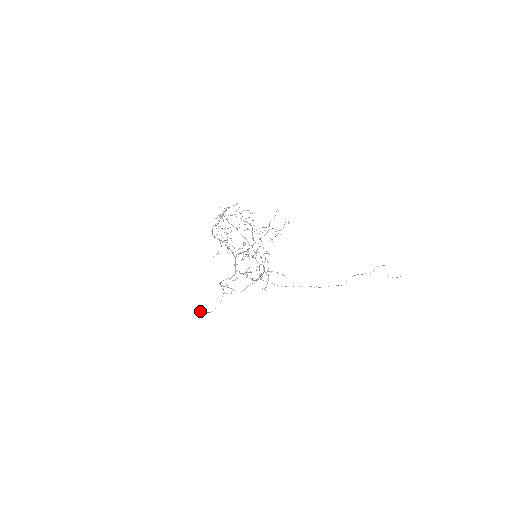
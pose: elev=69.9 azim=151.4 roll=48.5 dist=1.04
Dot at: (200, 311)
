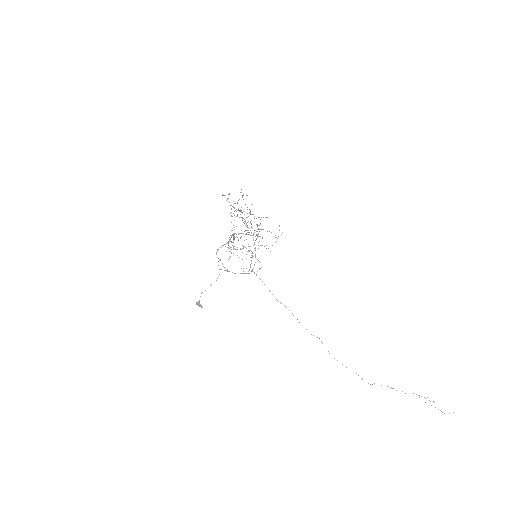
Dot at: occluded
